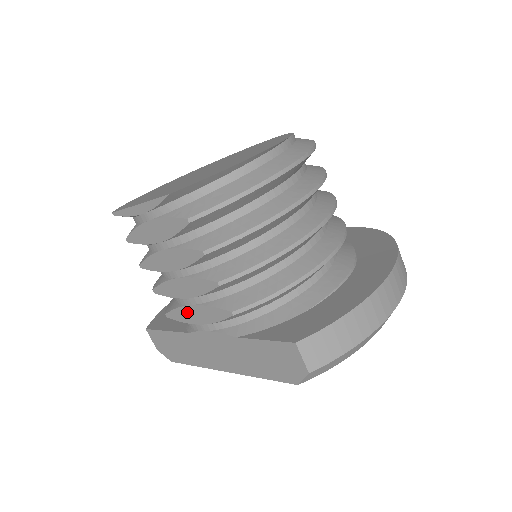
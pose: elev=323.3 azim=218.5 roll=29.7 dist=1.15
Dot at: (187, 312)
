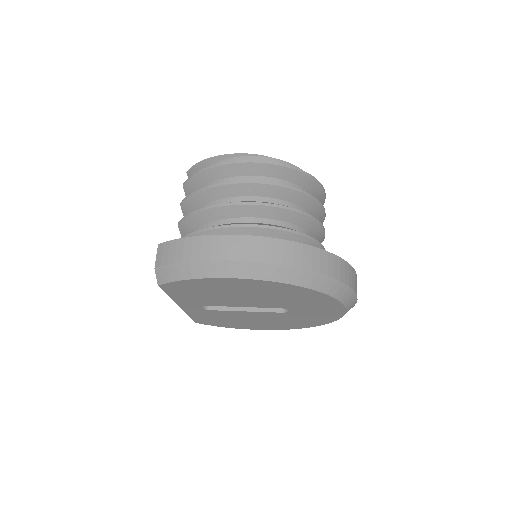
Dot at: occluded
